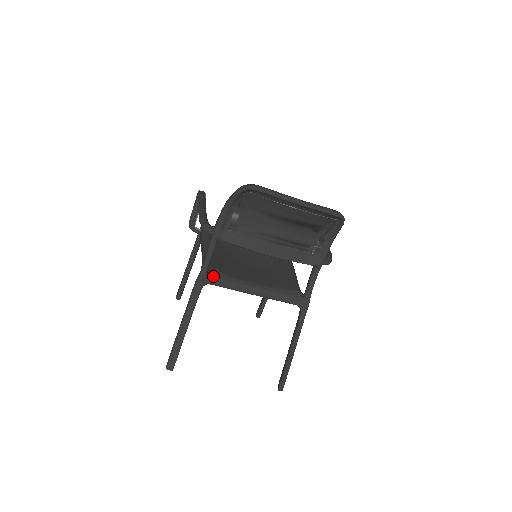
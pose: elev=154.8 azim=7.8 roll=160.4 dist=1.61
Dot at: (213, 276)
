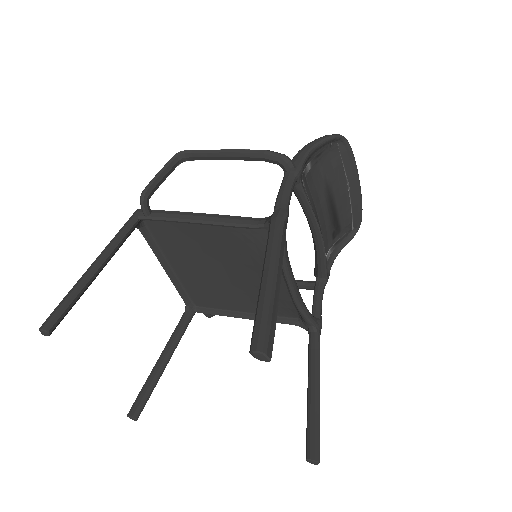
Dot at: occluded
